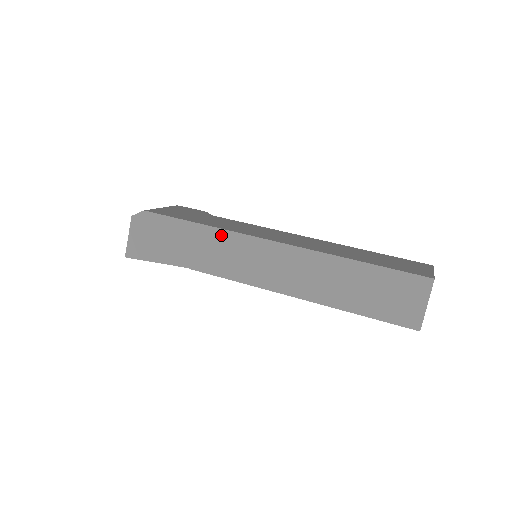
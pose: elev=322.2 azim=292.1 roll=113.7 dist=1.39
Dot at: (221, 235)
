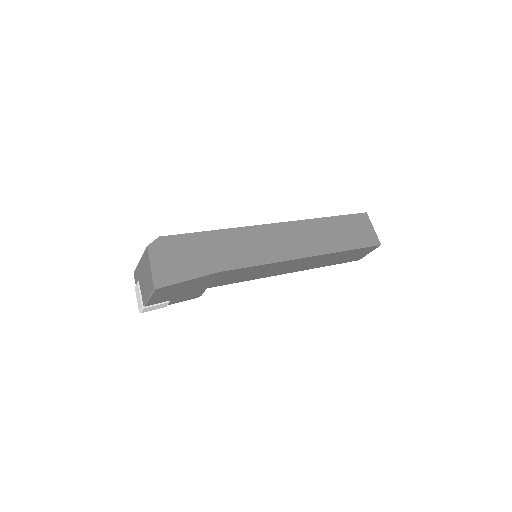
Dot at: (238, 233)
